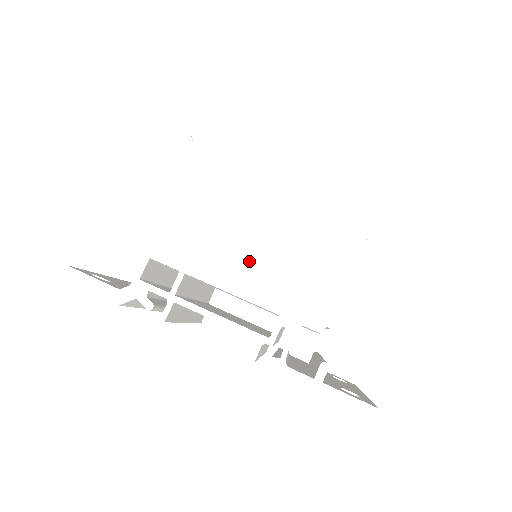
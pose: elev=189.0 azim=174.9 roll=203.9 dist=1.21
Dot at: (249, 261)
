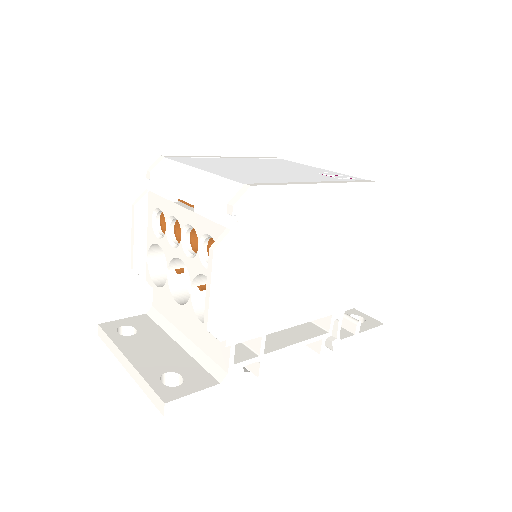
Dot at: (308, 294)
